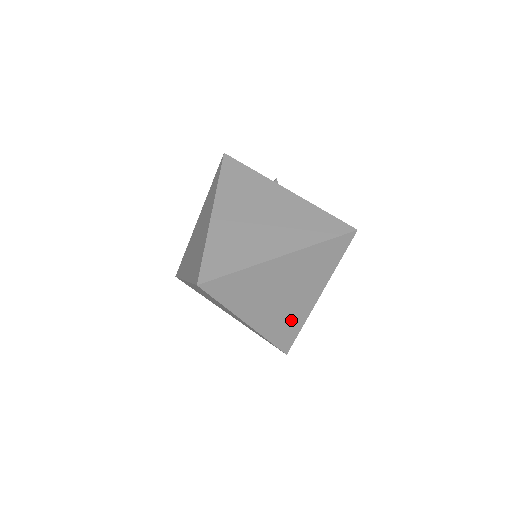
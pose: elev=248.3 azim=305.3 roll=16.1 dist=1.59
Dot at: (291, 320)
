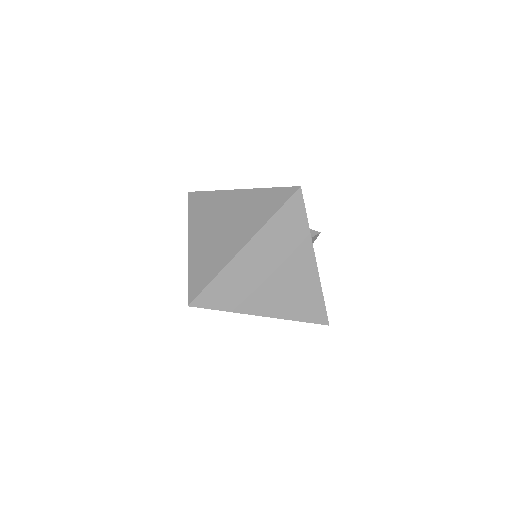
Dot at: occluded
